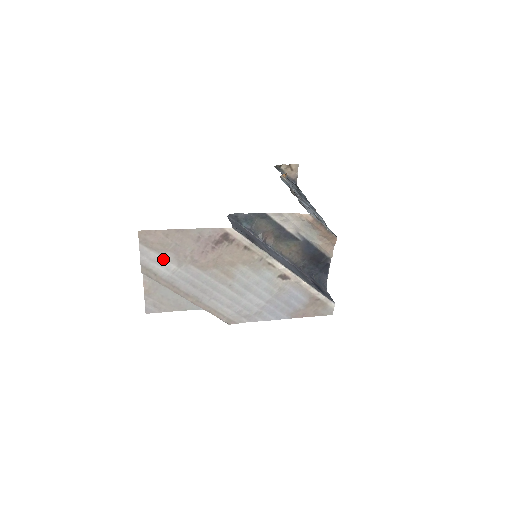
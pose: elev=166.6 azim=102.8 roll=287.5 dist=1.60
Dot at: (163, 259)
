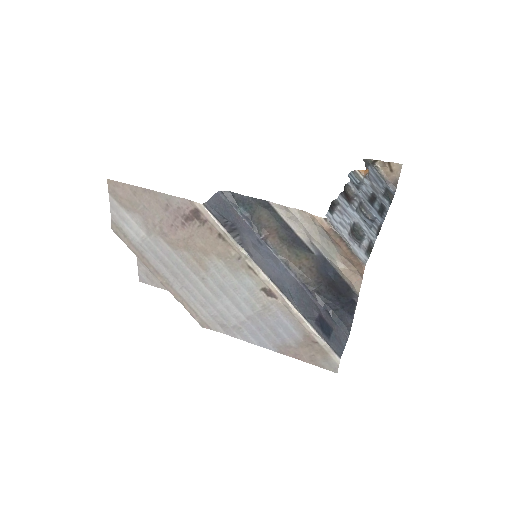
Dot at: (132, 220)
